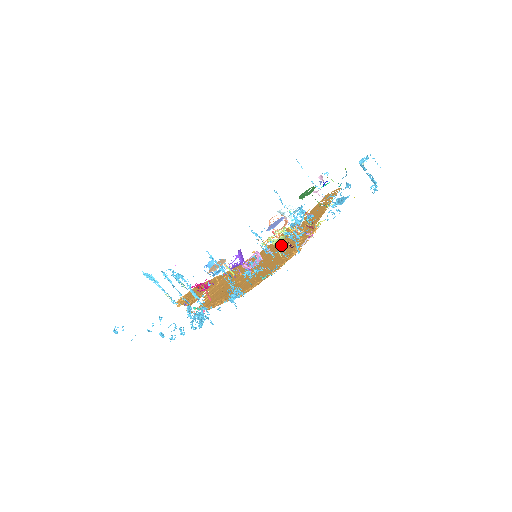
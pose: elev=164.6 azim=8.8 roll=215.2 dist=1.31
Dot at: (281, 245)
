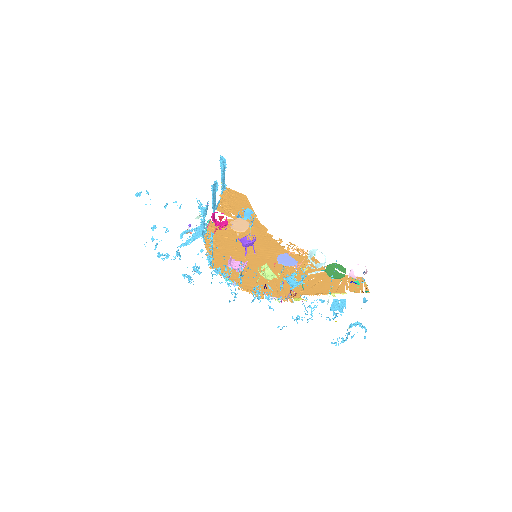
Dot at: (281, 268)
